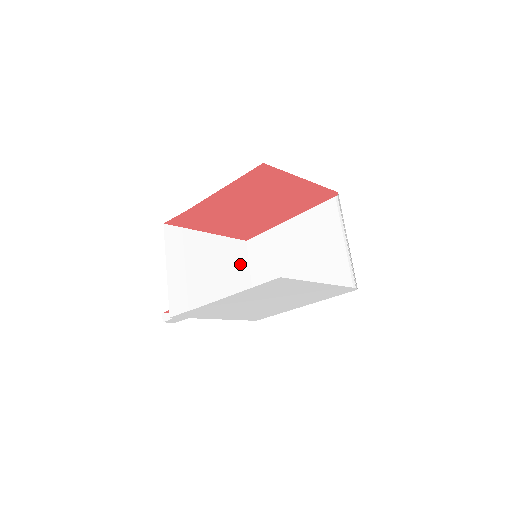
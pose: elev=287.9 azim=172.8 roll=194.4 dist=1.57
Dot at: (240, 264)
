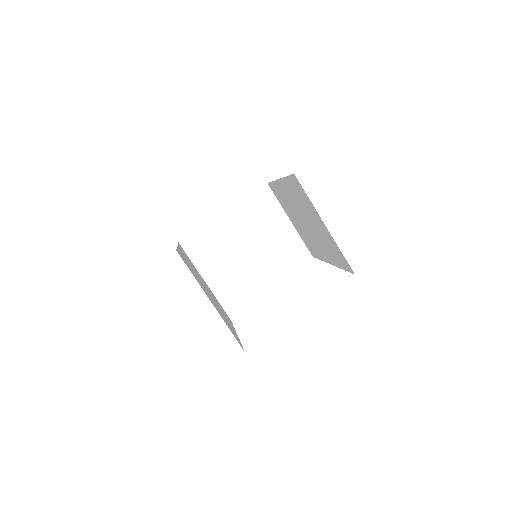
Dot at: (271, 214)
